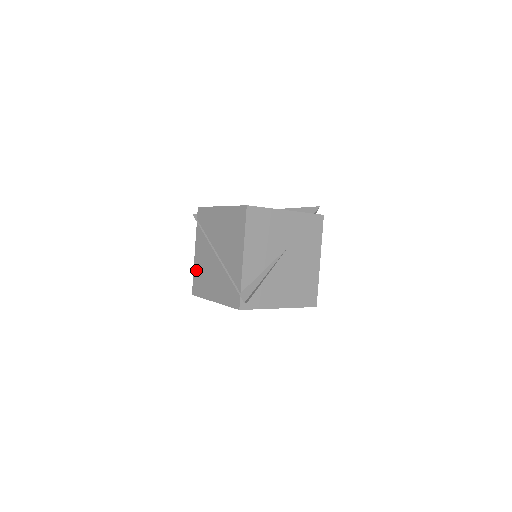
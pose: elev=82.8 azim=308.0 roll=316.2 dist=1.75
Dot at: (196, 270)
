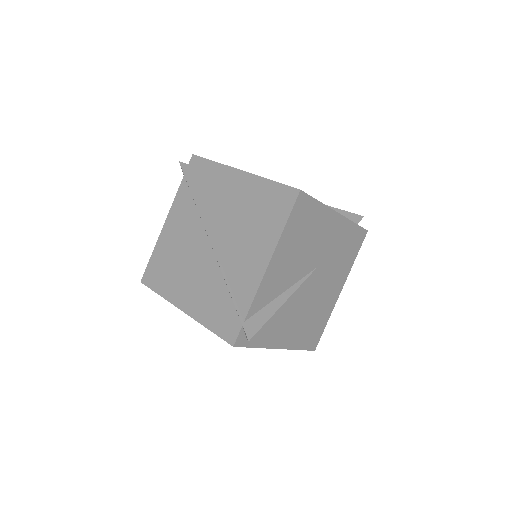
Dot at: (160, 248)
